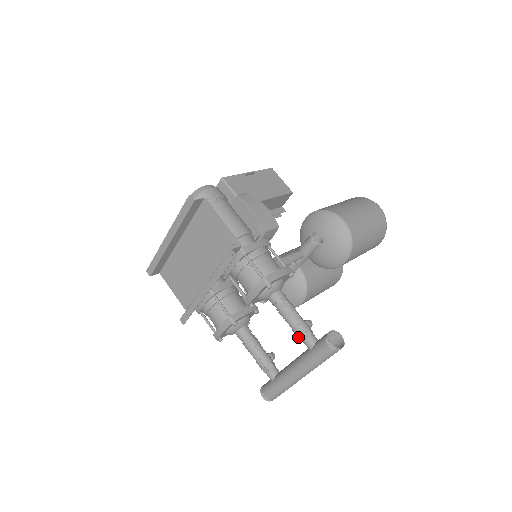
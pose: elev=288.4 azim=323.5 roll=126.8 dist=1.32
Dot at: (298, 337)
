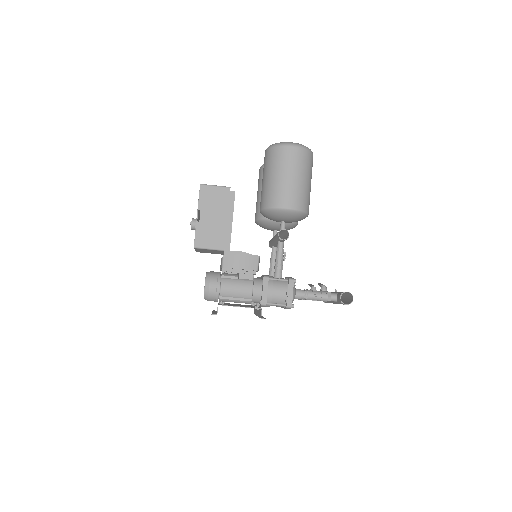
Dot at: occluded
